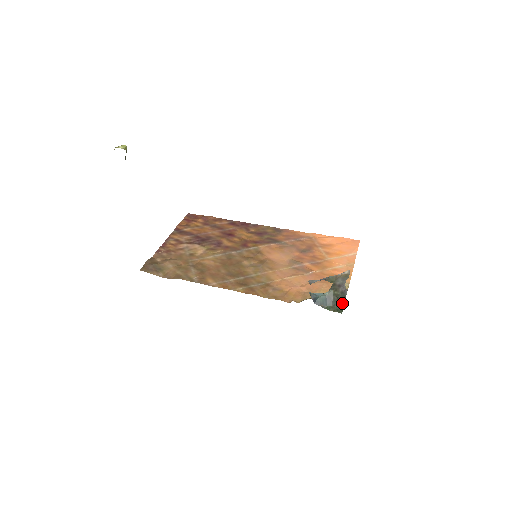
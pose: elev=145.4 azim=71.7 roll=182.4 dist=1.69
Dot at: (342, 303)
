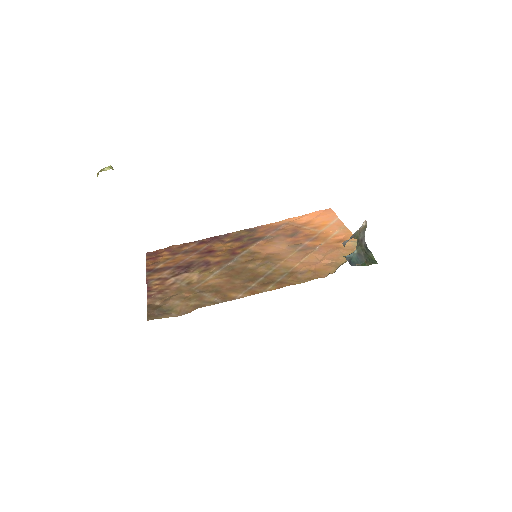
Dot at: (371, 255)
